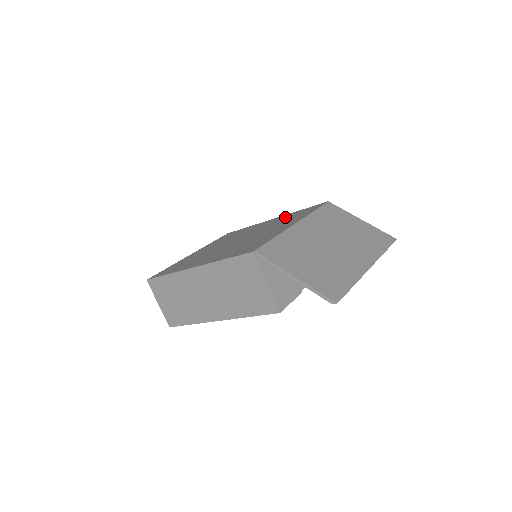
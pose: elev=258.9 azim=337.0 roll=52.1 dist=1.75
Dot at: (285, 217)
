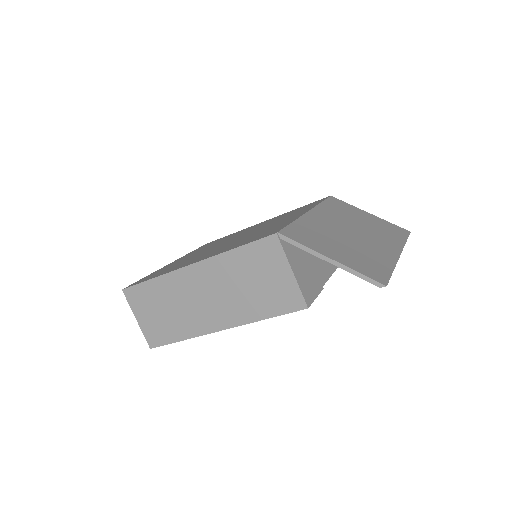
Dot at: occluded
